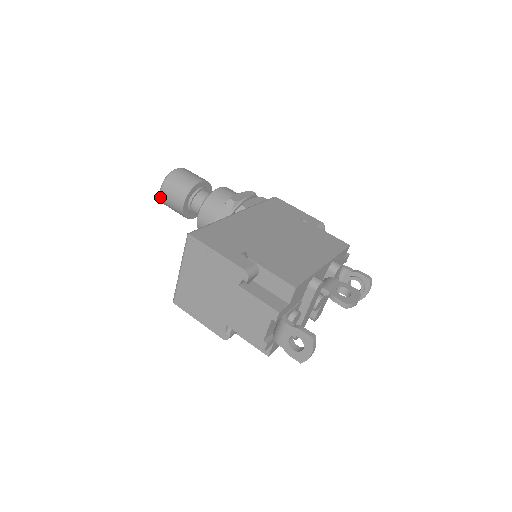
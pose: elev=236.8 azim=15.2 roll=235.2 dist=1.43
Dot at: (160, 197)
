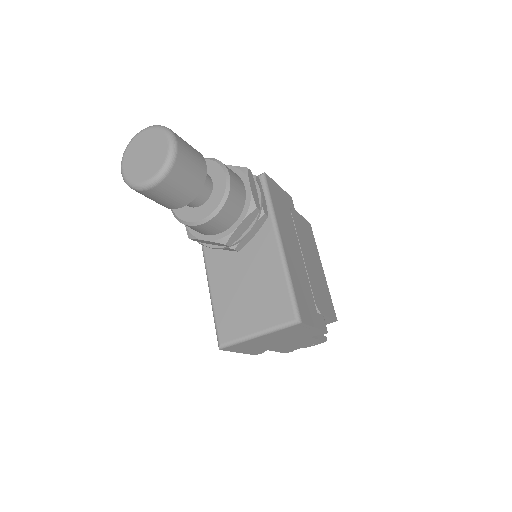
Dot at: (142, 190)
